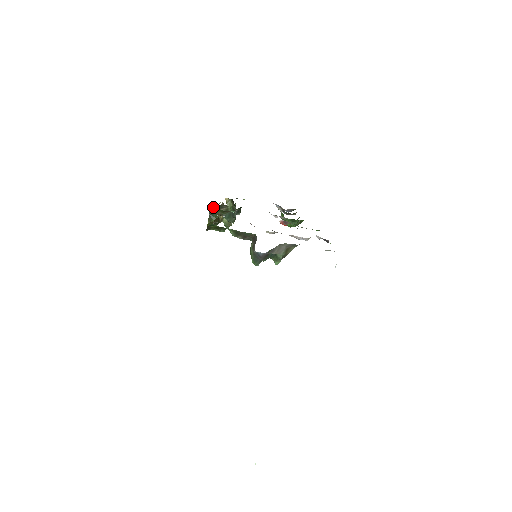
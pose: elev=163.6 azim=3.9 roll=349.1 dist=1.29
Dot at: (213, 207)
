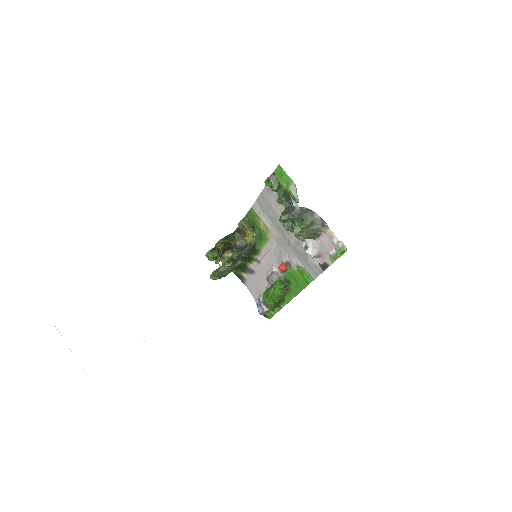
Dot at: (234, 234)
